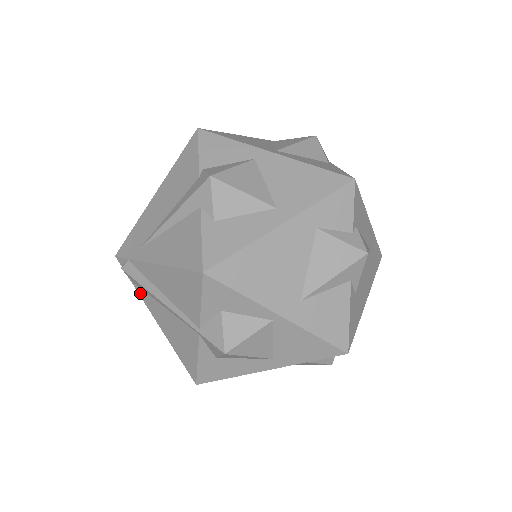
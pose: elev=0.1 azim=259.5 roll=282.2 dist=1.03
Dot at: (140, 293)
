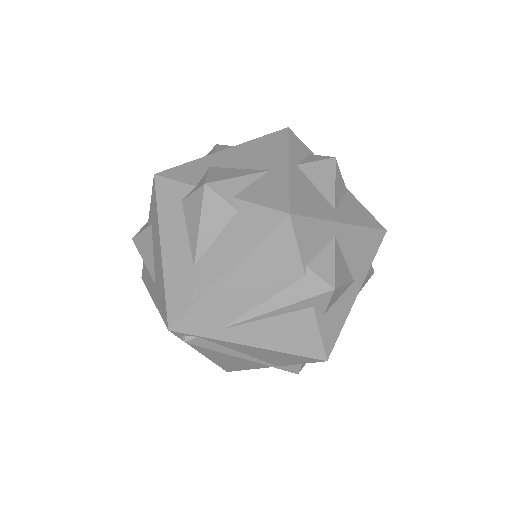
Dot at: (193, 346)
